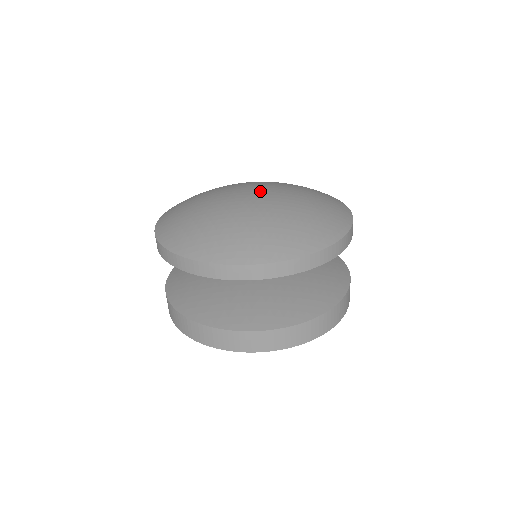
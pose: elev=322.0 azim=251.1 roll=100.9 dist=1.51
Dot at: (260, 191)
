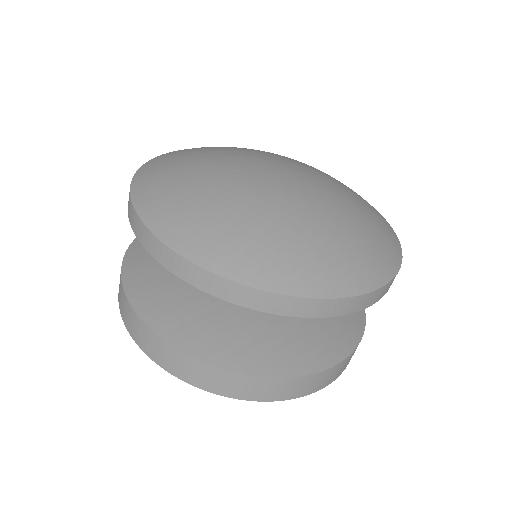
Dot at: (290, 172)
